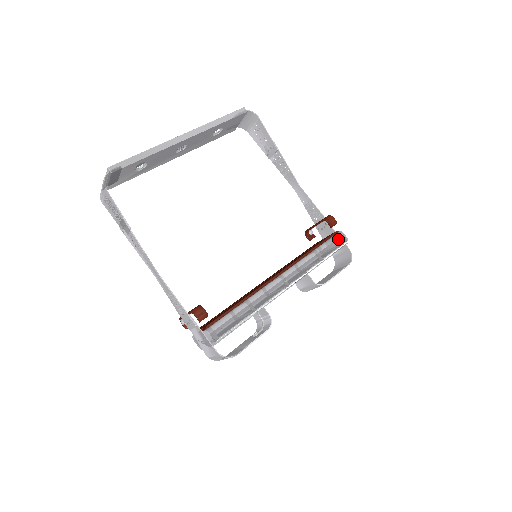
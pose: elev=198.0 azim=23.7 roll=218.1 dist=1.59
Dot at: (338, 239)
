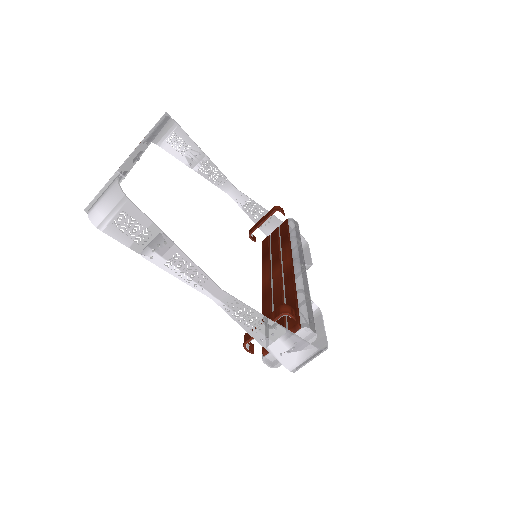
Dot at: (295, 224)
